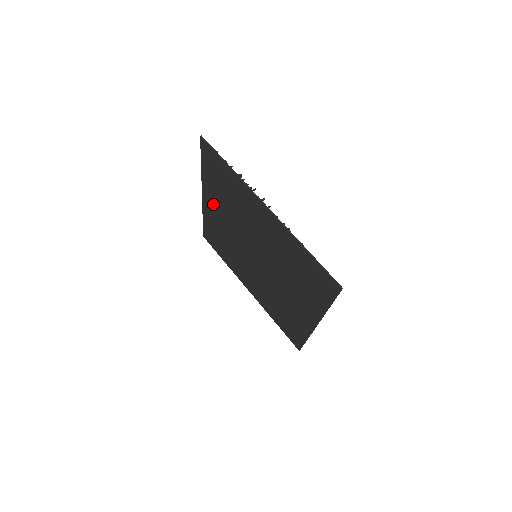
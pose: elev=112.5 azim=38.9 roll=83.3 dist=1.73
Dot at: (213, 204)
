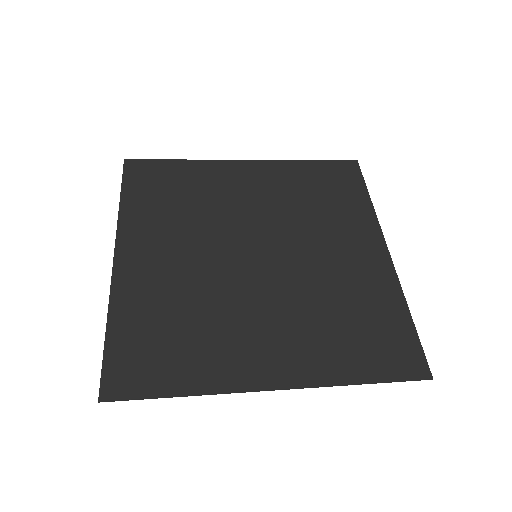
Dot at: (146, 248)
